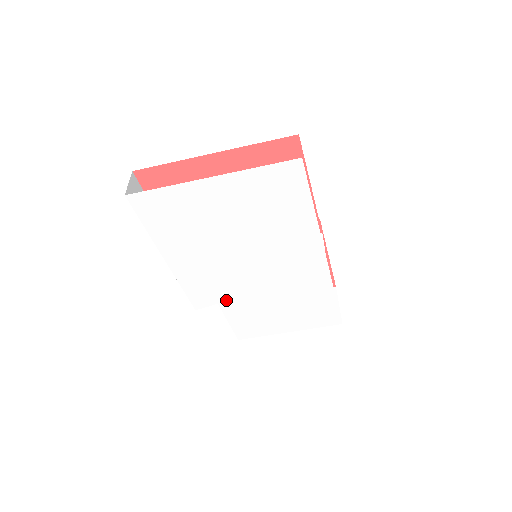
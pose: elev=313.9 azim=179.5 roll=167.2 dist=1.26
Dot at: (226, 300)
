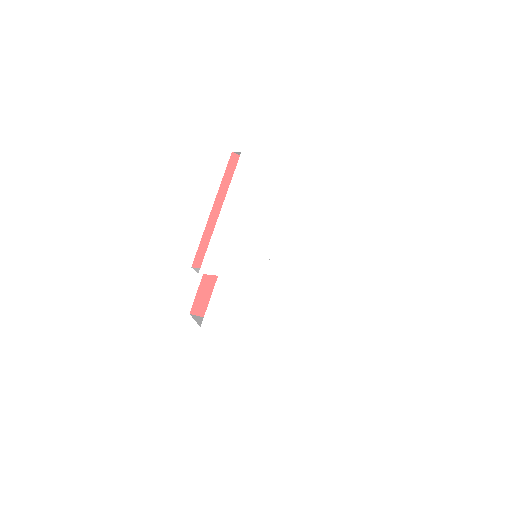
Dot at: (226, 275)
